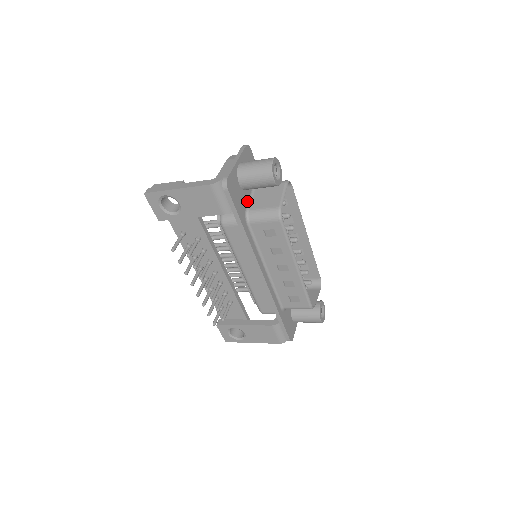
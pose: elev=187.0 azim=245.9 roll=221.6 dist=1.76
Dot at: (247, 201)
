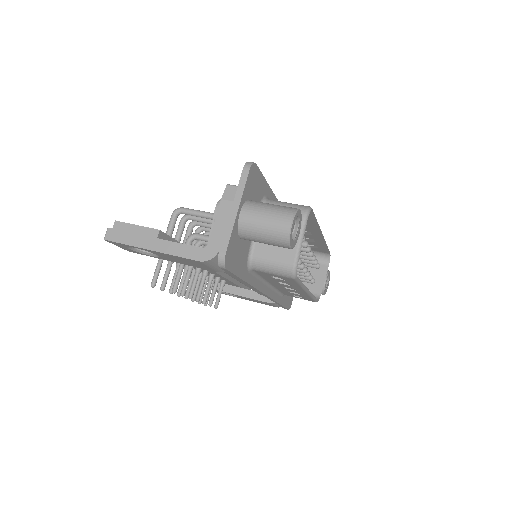
Dot at: (250, 243)
